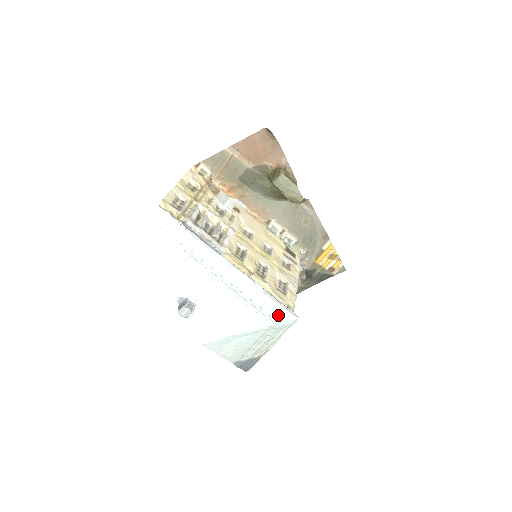
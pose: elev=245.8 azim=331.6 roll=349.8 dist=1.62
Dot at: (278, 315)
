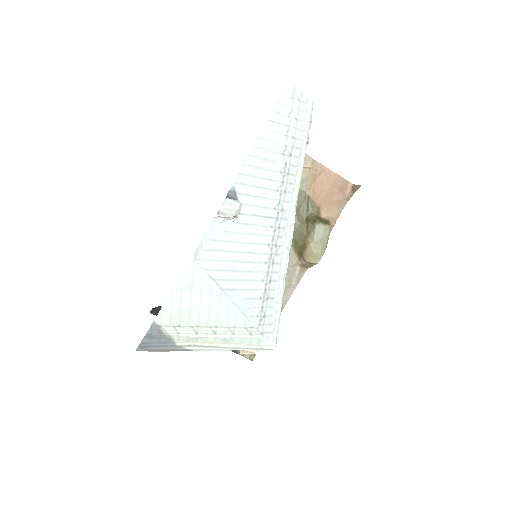
Dot at: (269, 325)
